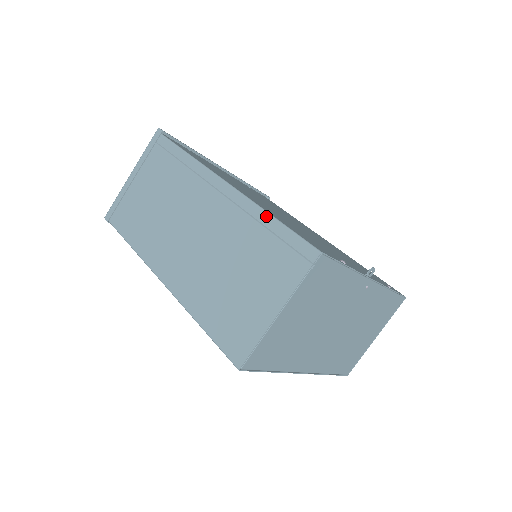
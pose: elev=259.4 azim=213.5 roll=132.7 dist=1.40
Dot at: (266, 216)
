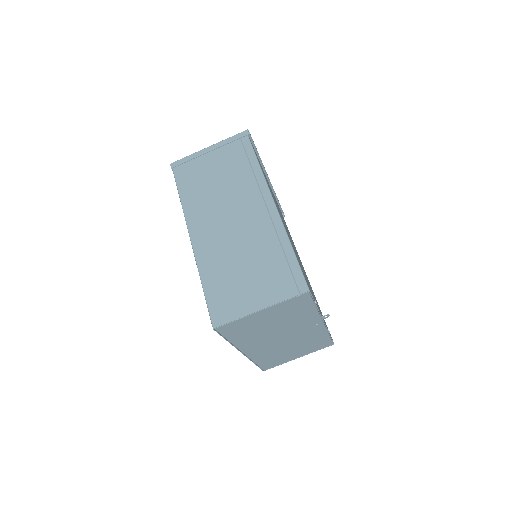
Dot at: (288, 244)
